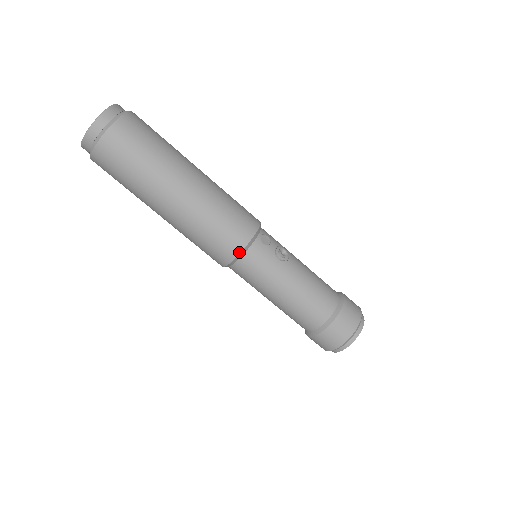
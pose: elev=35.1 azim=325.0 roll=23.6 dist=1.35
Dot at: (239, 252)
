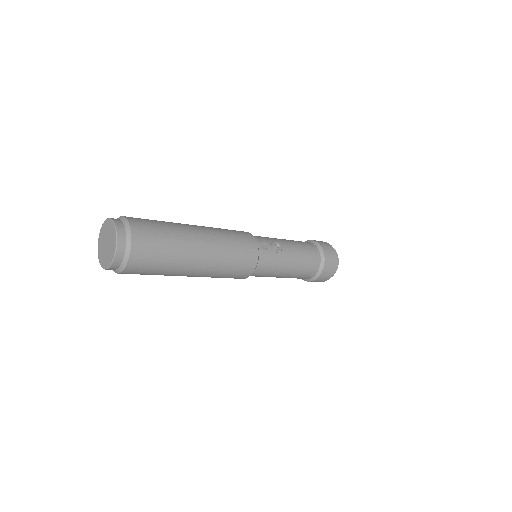
Dot at: (255, 267)
